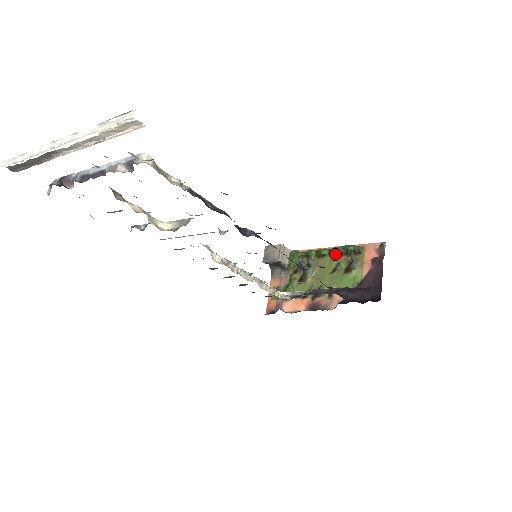
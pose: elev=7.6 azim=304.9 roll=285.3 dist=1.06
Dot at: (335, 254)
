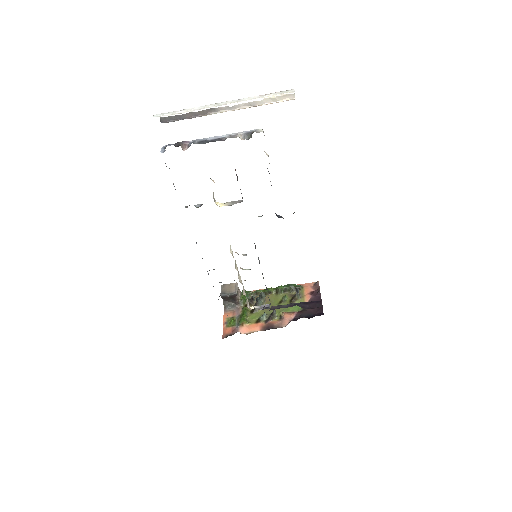
Dot at: (281, 290)
